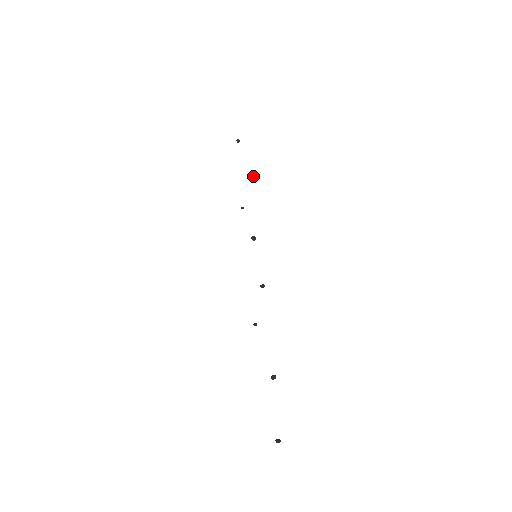
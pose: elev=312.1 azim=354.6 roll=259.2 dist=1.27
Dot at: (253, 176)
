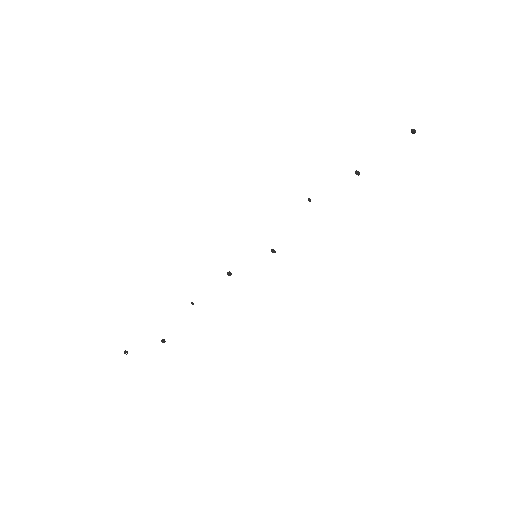
Dot at: occluded
